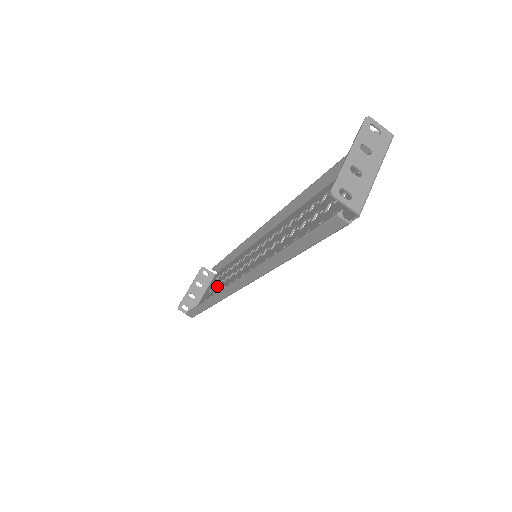
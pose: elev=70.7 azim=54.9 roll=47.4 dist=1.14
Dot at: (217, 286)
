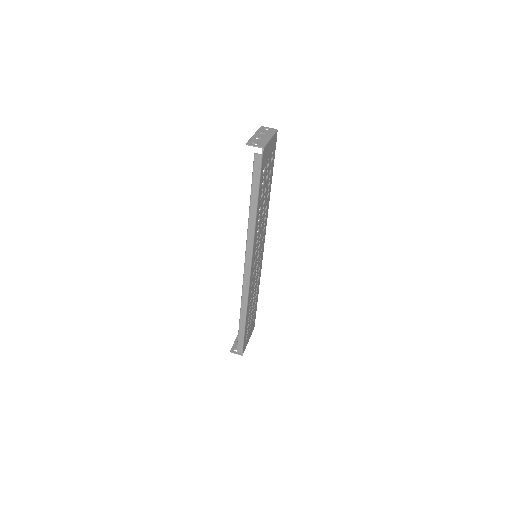
Dot at: occluded
